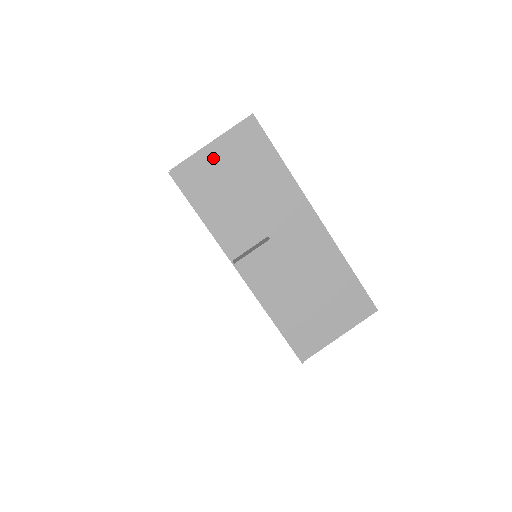
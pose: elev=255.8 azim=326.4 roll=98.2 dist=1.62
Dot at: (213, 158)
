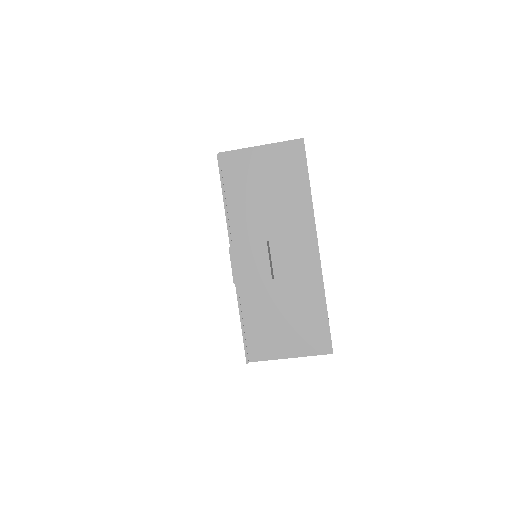
Dot at: (256, 158)
